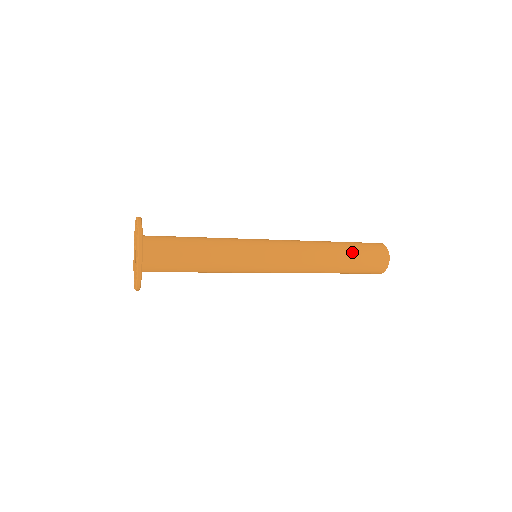
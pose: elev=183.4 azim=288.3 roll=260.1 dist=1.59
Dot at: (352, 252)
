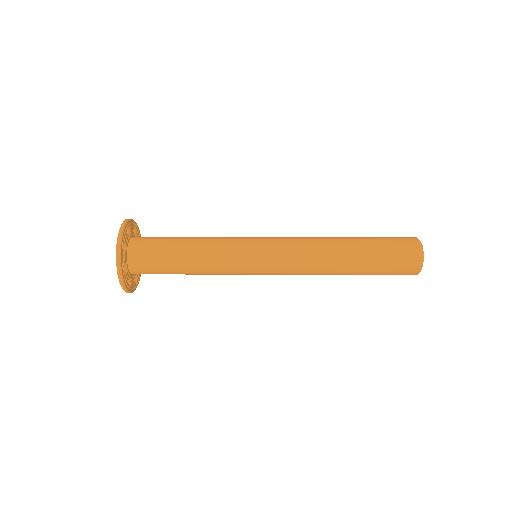
Dot at: (371, 256)
